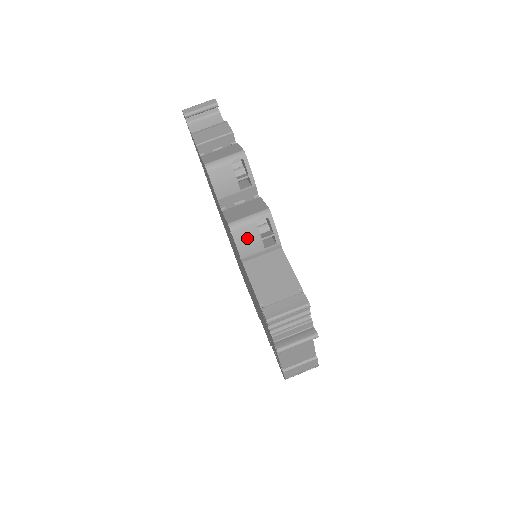
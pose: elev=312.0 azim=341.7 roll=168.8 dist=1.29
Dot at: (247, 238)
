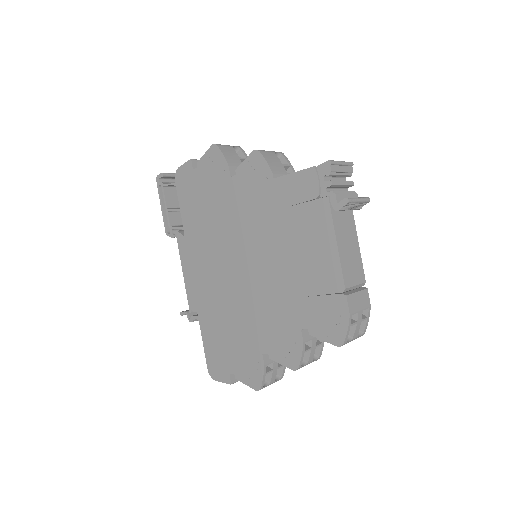
Dot at: (272, 160)
